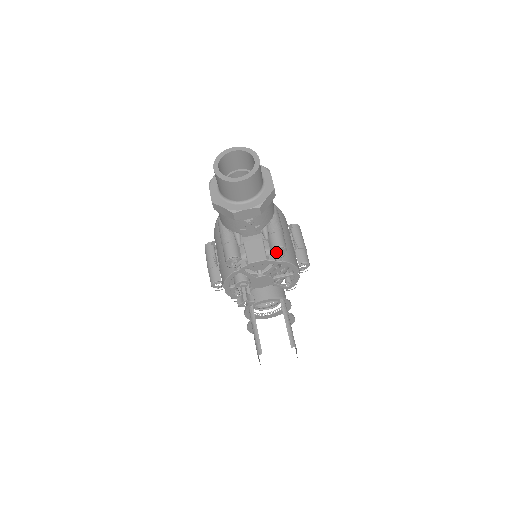
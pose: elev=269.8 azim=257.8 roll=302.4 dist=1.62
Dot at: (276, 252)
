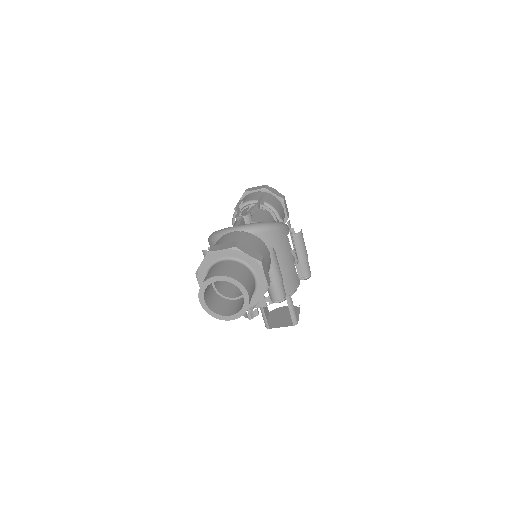
Dot at: occluded
